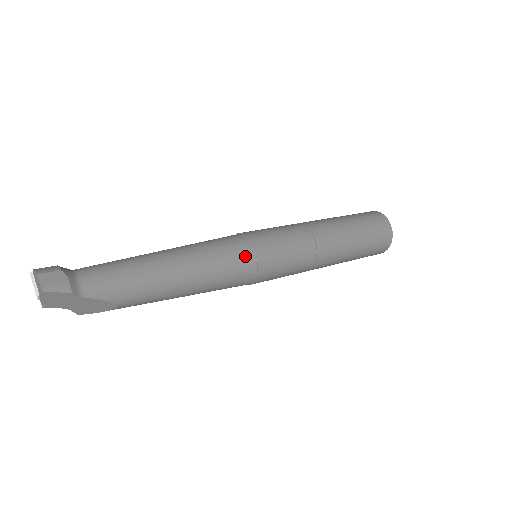
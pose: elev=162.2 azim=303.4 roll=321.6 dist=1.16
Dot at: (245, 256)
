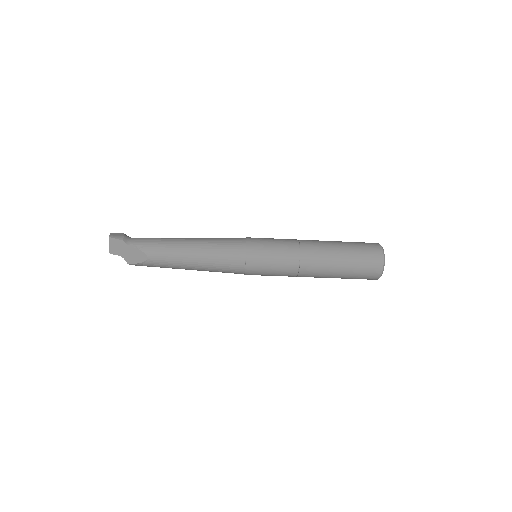
Dot at: (238, 243)
